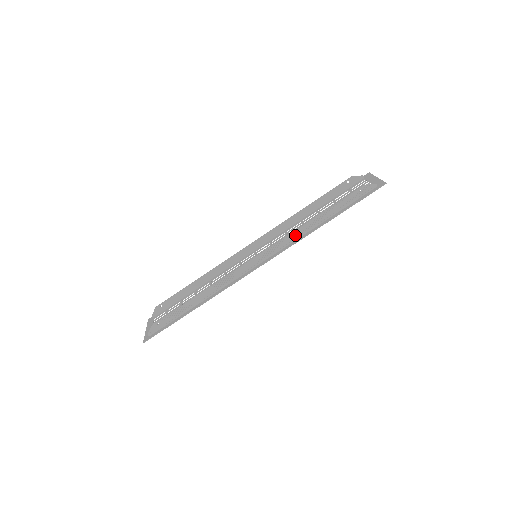
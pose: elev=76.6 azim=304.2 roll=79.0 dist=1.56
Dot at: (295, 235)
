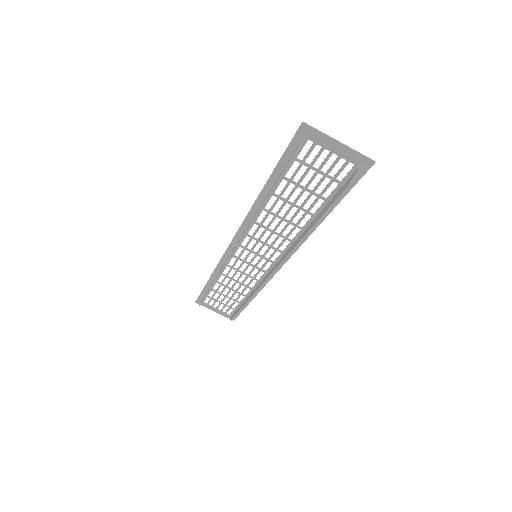
Dot at: (296, 244)
